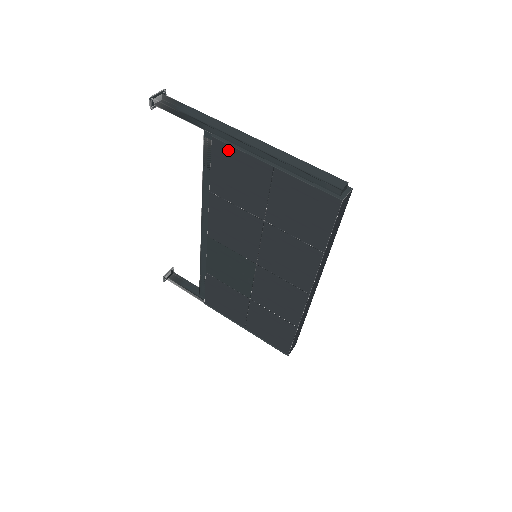
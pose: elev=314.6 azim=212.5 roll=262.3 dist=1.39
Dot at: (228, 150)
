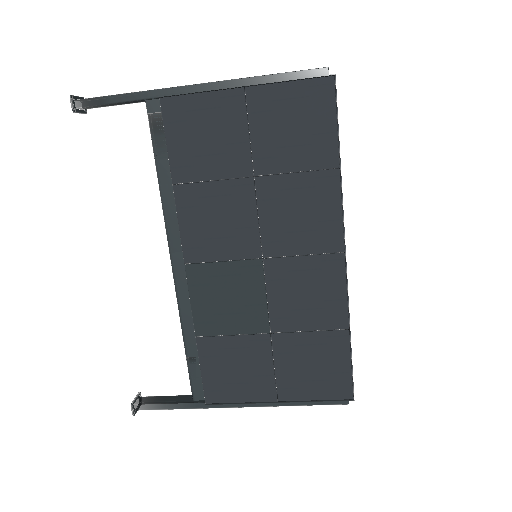
Dot at: (184, 103)
